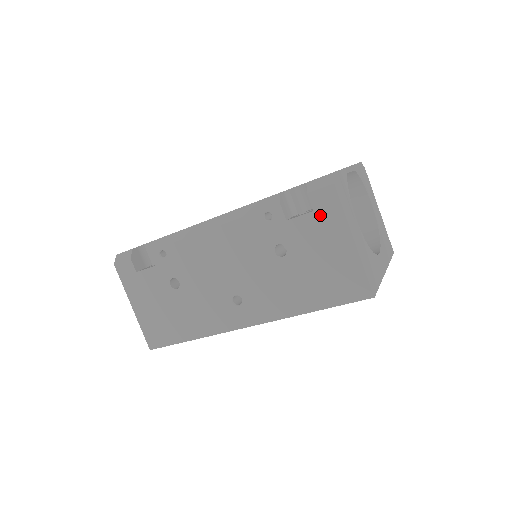
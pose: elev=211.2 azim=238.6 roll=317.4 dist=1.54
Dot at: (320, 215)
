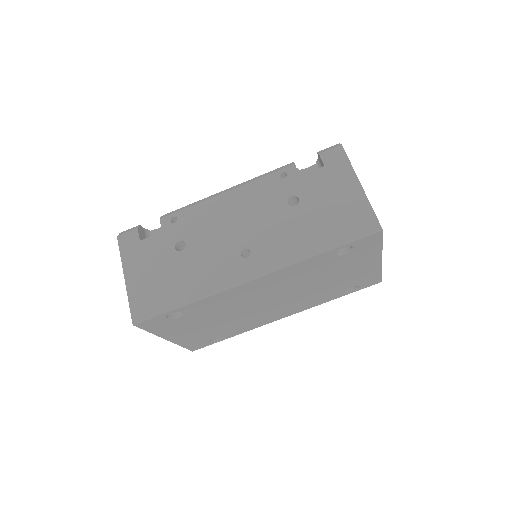
Dot at: (330, 168)
